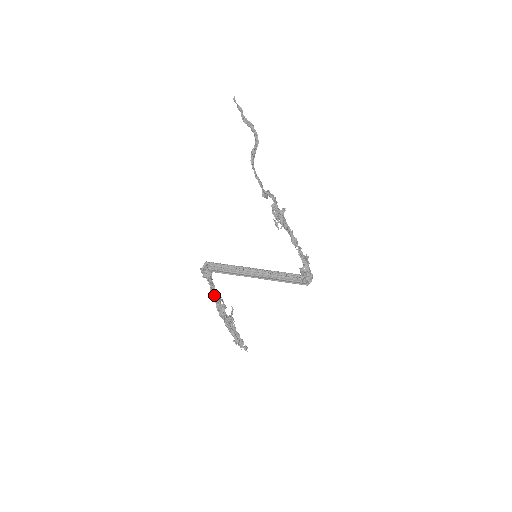
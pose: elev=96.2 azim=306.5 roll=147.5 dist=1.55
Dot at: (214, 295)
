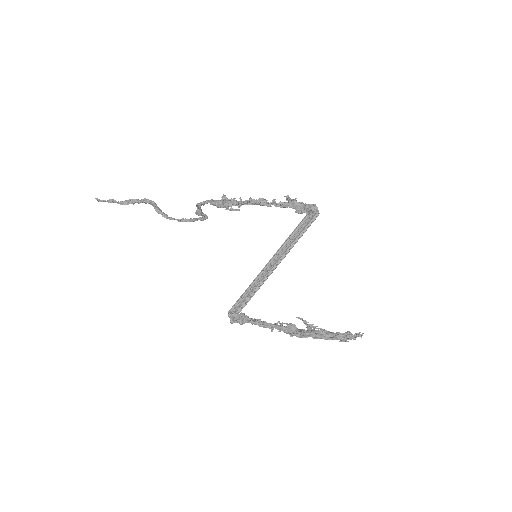
Dot at: (270, 327)
